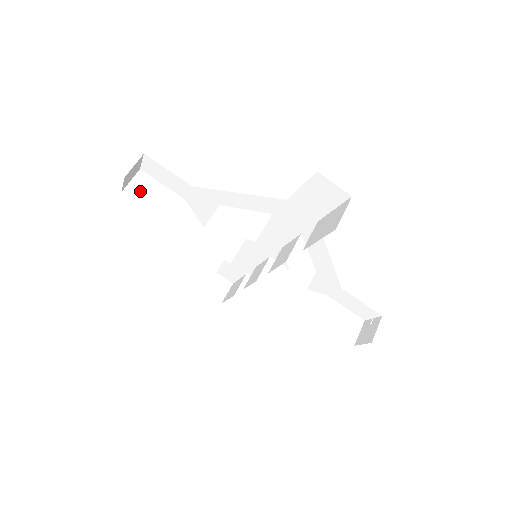
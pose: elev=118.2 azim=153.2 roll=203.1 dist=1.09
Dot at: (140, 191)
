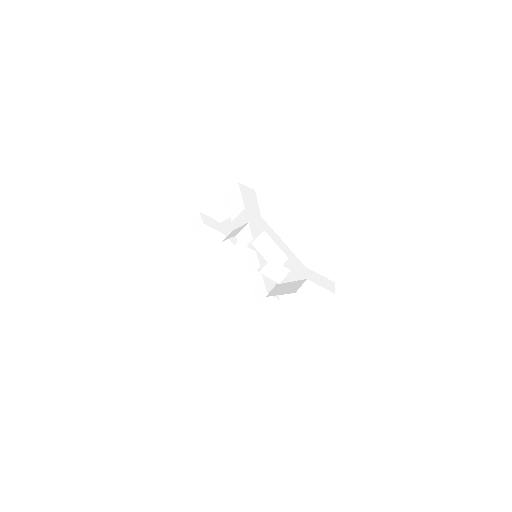
Dot at: (231, 198)
